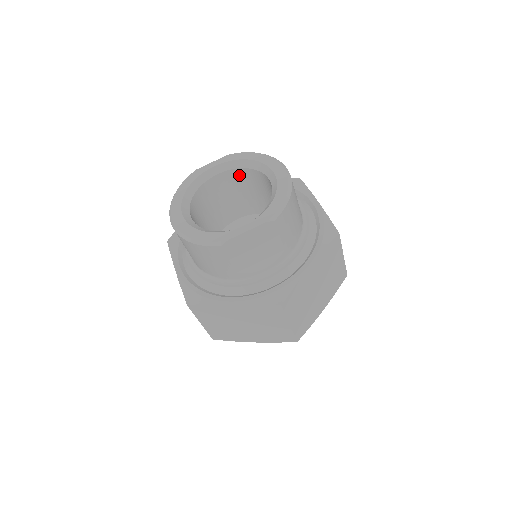
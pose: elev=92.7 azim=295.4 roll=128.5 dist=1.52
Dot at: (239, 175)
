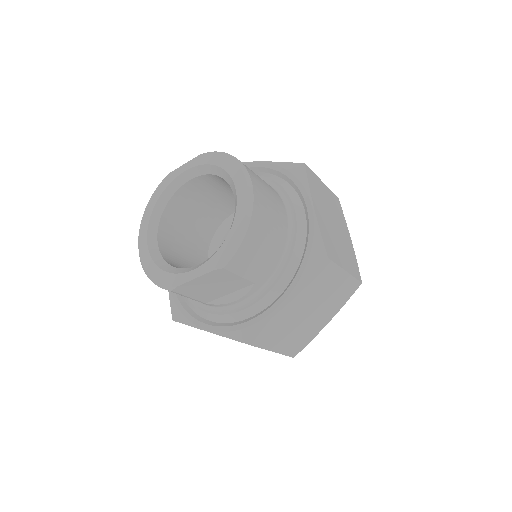
Dot at: (215, 179)
